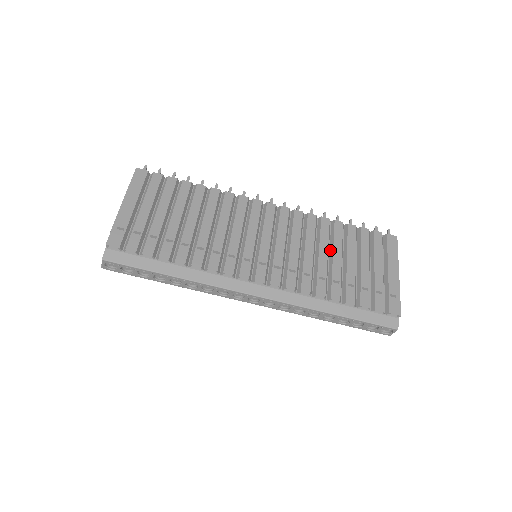
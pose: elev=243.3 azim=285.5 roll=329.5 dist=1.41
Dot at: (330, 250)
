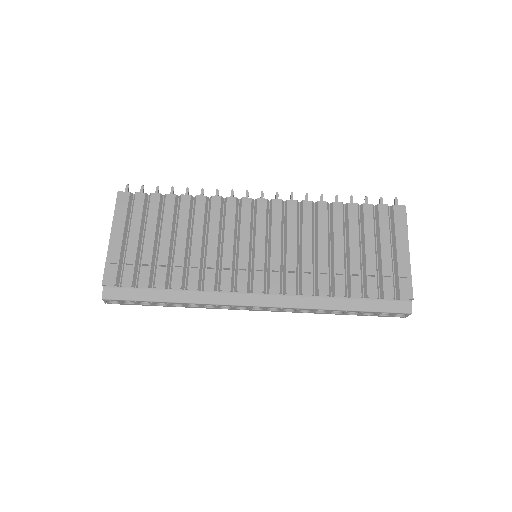
Dot at: (331, 238)
